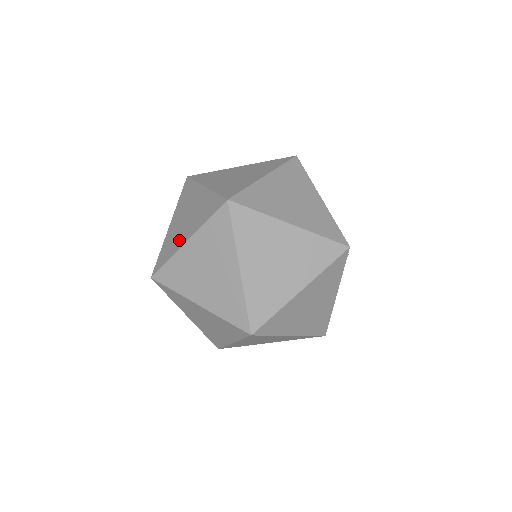
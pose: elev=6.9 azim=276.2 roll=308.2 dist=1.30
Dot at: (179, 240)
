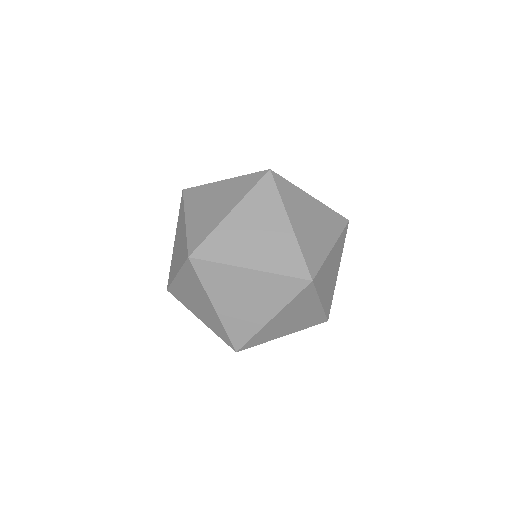
Dot at: (216, 217)
